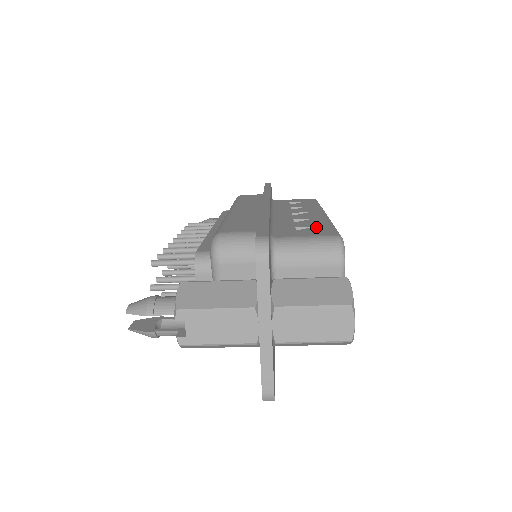
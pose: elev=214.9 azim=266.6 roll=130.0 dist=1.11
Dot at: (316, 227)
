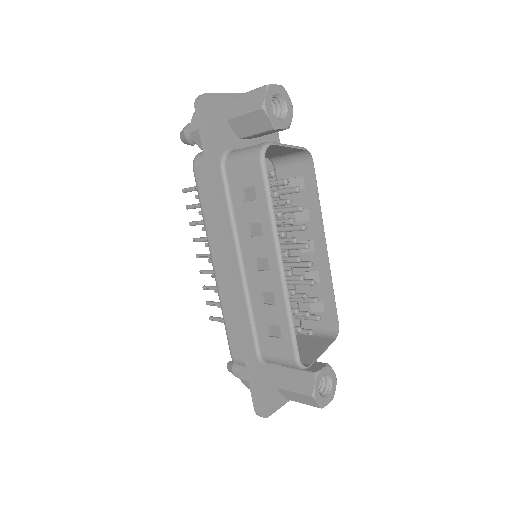
Dot at: (279, 330)
